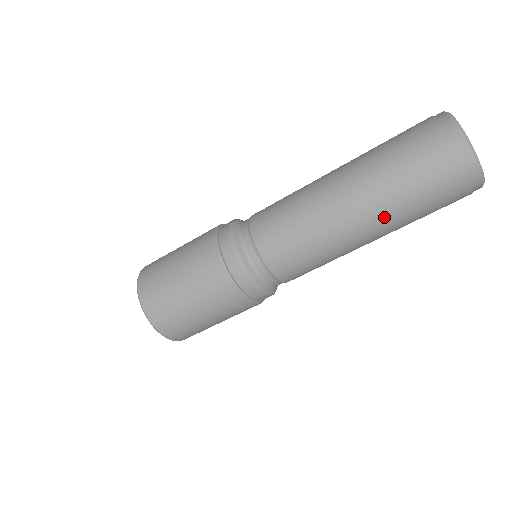
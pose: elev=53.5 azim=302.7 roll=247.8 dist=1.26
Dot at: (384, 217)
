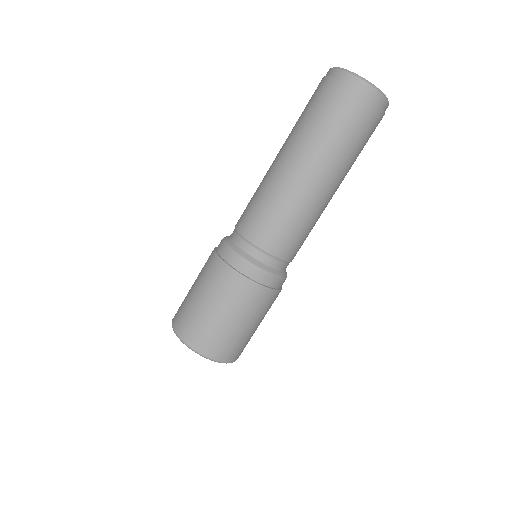
Dot at: (345, 173)
